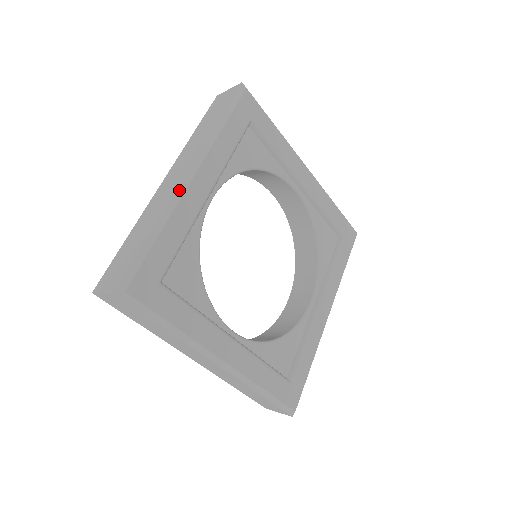
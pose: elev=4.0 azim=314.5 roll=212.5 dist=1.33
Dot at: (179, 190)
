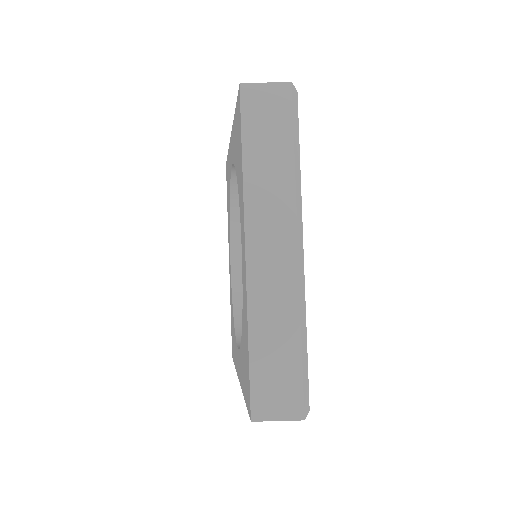
Dot at: (301, 274)
